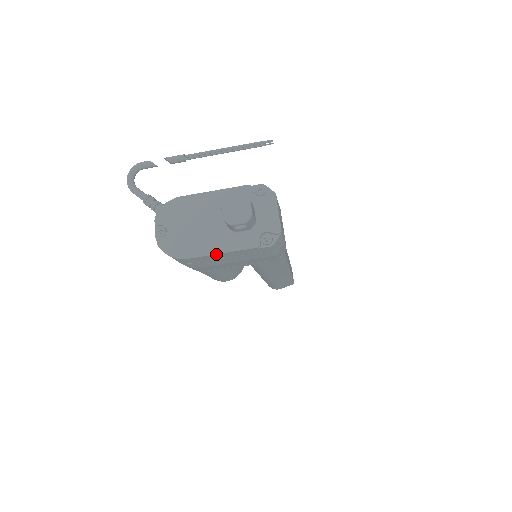
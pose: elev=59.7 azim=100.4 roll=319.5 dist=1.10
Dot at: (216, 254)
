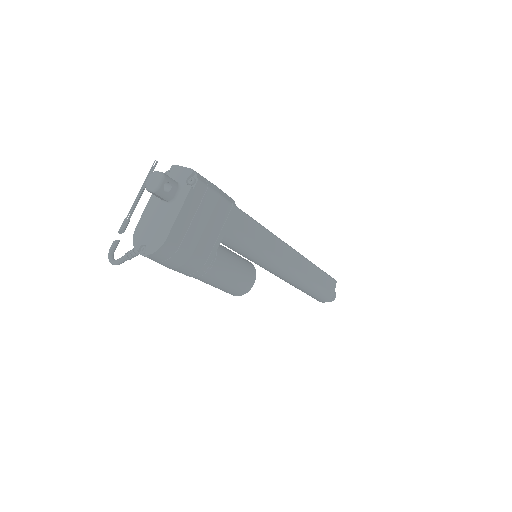
Dot at: (177, 218)
